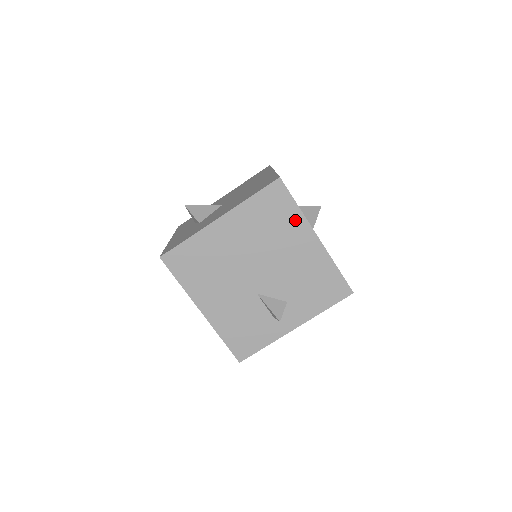
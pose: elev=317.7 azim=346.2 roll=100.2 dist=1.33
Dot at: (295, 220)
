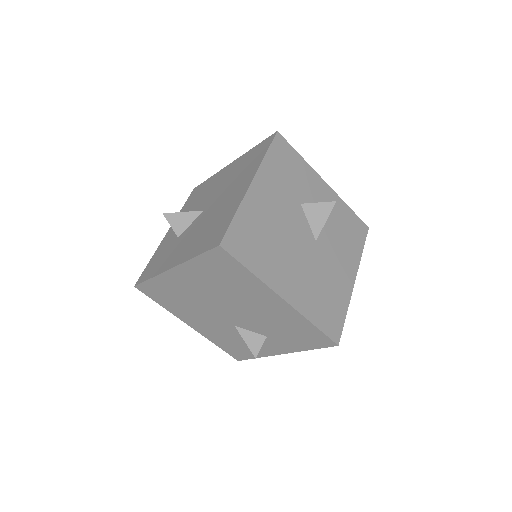
Dot at: (251, 282)
